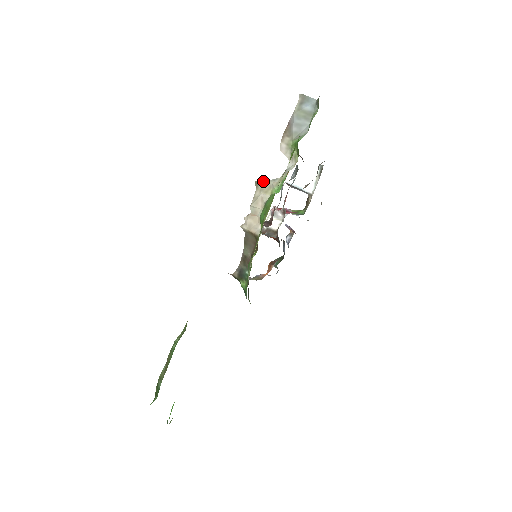
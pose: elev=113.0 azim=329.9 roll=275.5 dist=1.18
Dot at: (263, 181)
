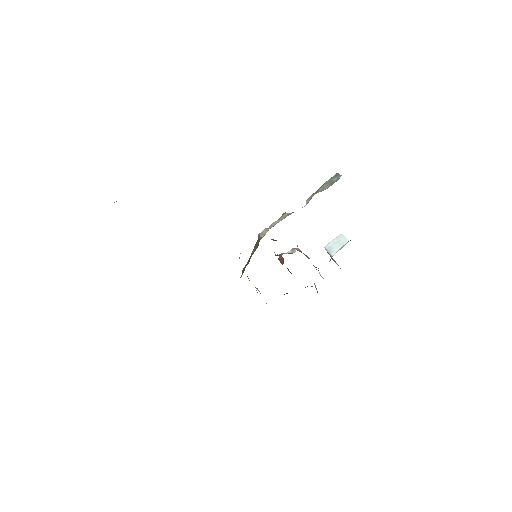
Dot at: (286, 213)
